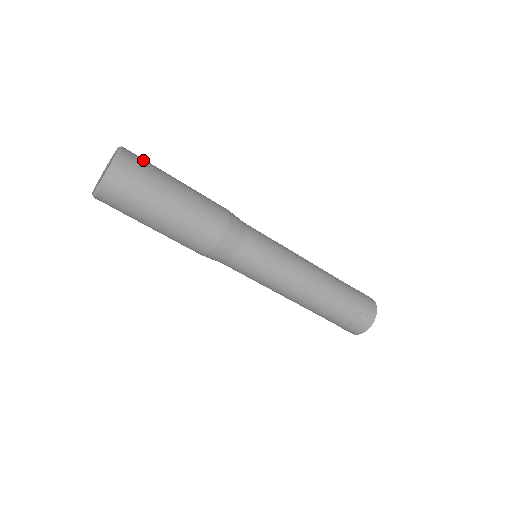
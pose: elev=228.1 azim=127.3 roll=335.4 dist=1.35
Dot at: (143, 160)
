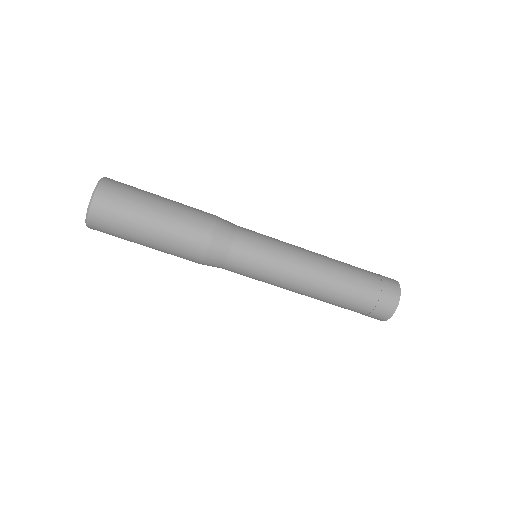
Dot at: (121, 190)
